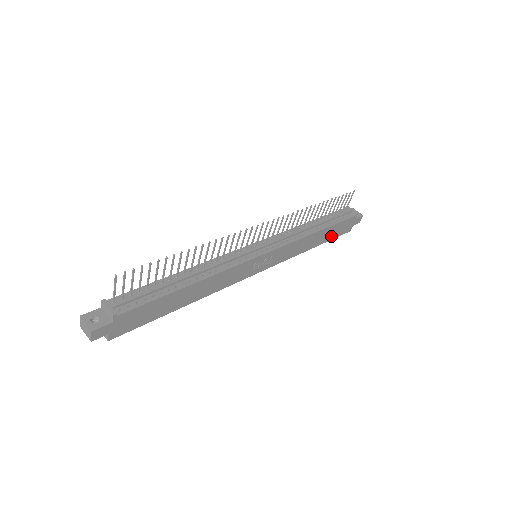
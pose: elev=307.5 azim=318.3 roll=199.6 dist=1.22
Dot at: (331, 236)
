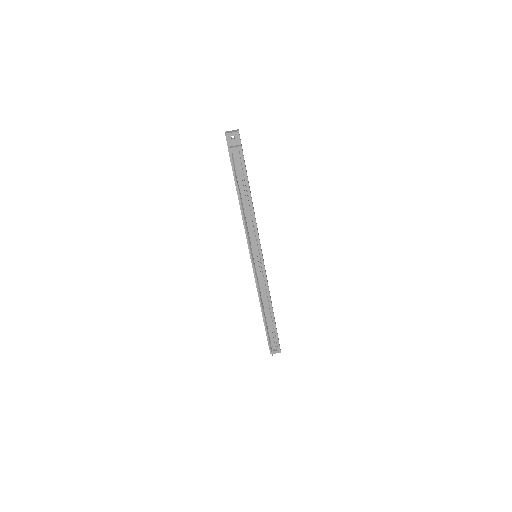
Dot at: occluded
